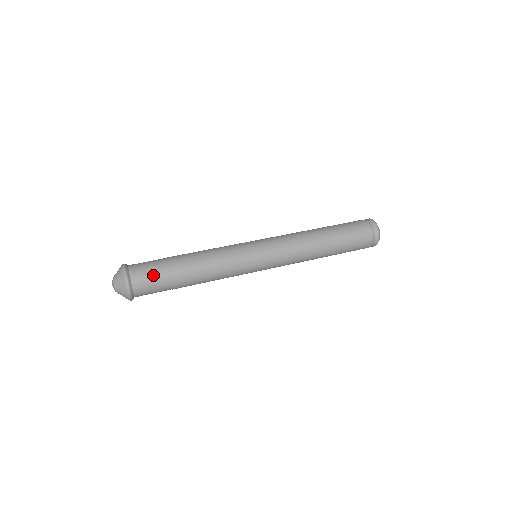
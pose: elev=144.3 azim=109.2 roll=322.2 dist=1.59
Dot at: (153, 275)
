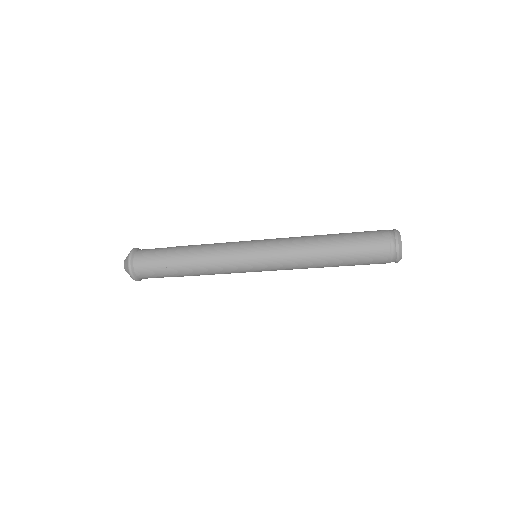
Dot at: (156, 248)
